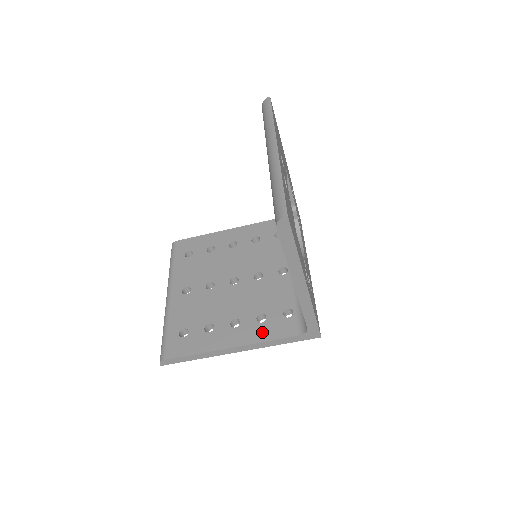
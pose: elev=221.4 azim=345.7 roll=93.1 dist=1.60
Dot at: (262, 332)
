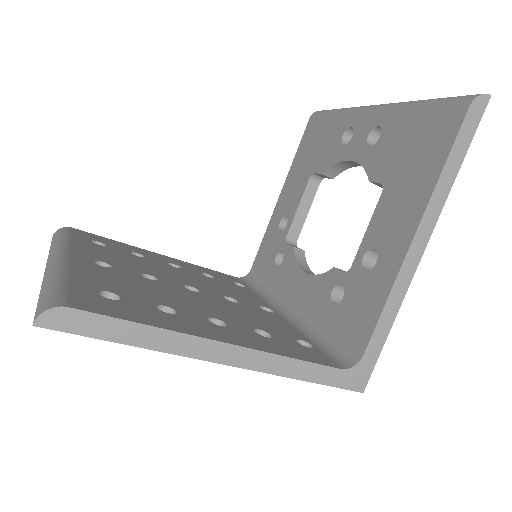
Dot at: (275, 346)
